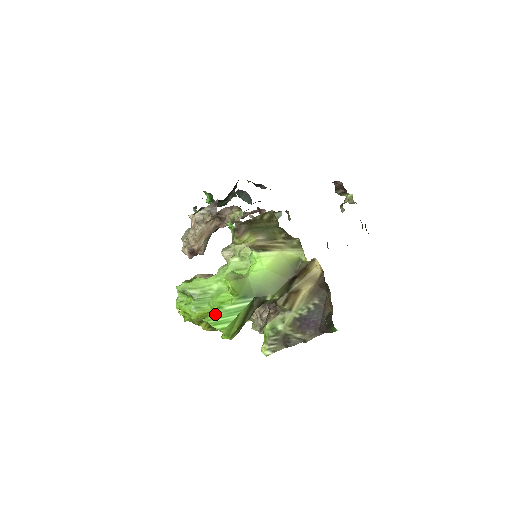
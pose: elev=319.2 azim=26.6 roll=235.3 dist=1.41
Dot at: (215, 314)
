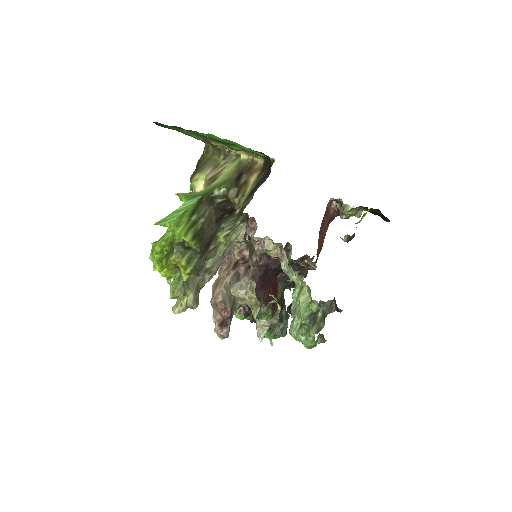
Dot at: (166, 217)
